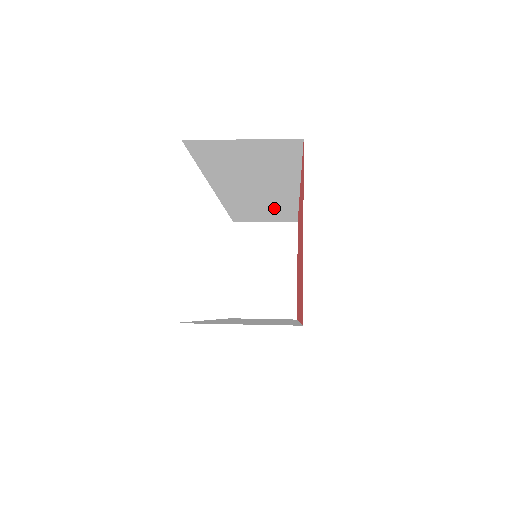
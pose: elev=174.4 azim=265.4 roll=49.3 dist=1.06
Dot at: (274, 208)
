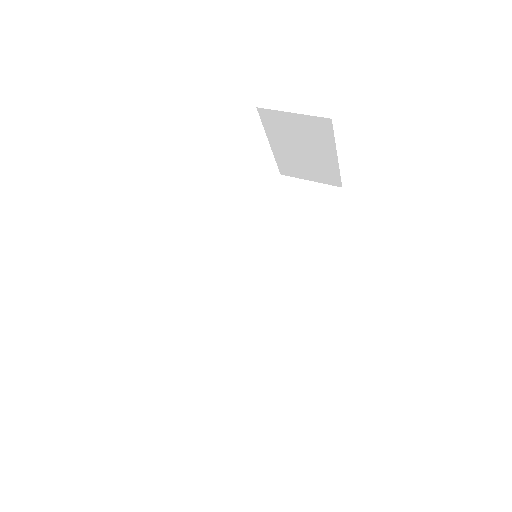
Dot at: occluded
